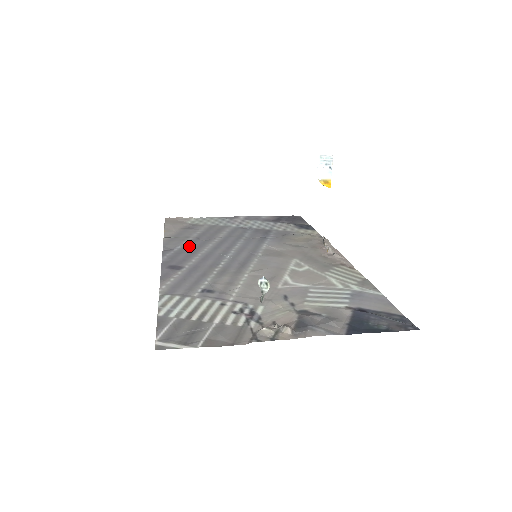
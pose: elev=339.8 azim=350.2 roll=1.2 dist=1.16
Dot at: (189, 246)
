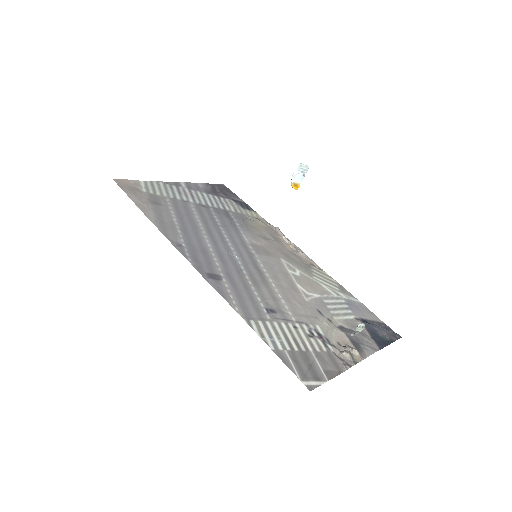
Dot at: (190, 238)
